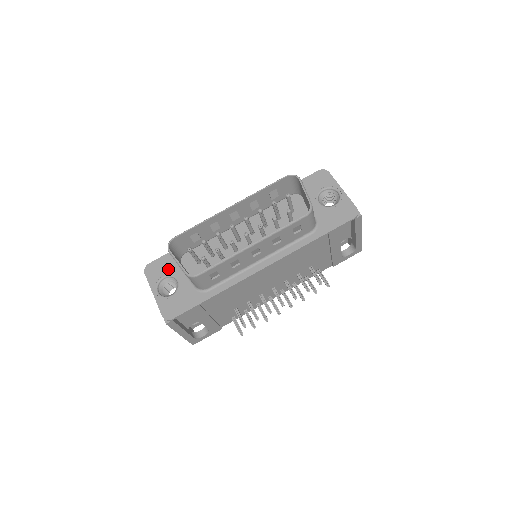
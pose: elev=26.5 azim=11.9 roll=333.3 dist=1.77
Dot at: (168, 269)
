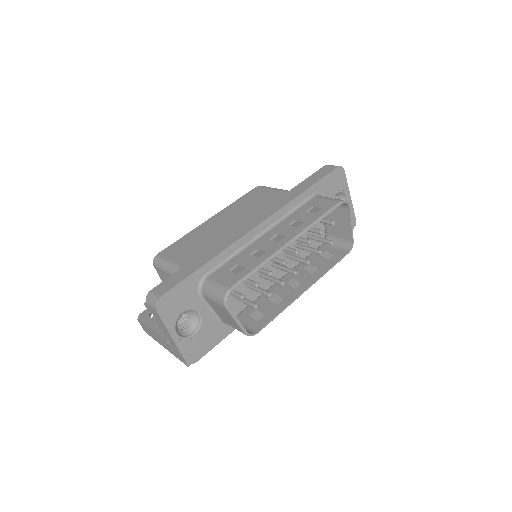
Dot at: (188, 302)
